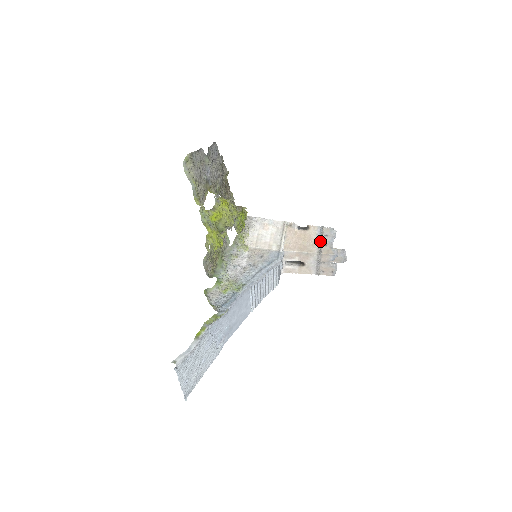
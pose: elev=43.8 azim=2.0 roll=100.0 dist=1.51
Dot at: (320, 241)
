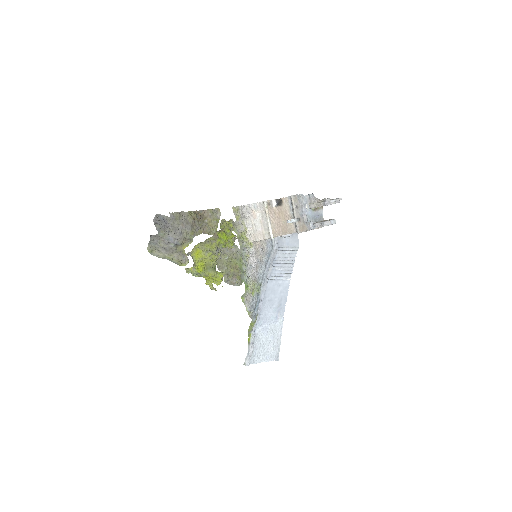
Dot at: (291, 222)
